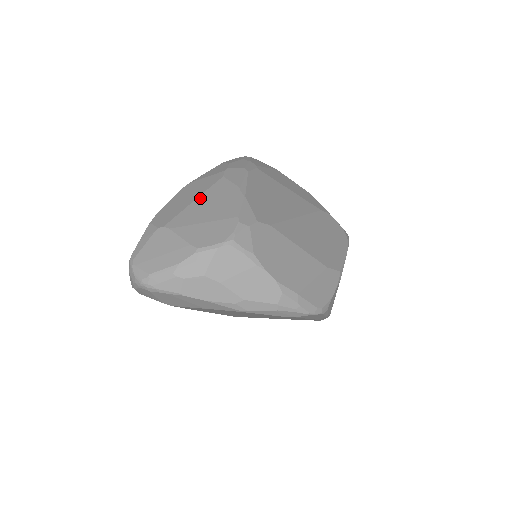
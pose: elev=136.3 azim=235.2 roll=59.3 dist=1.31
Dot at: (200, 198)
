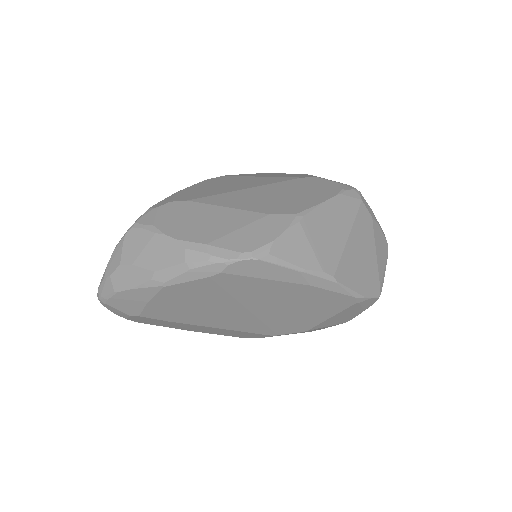
Dot at: occluded
